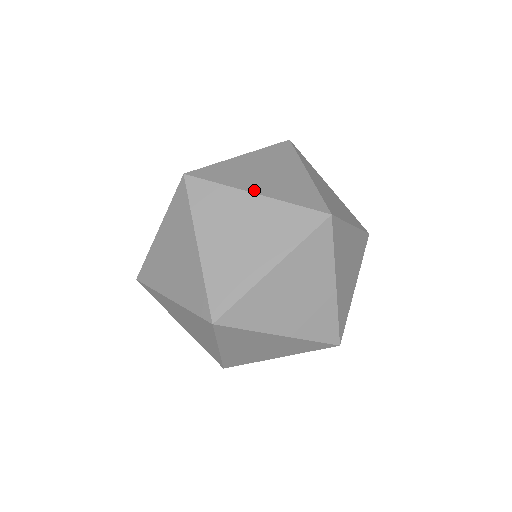
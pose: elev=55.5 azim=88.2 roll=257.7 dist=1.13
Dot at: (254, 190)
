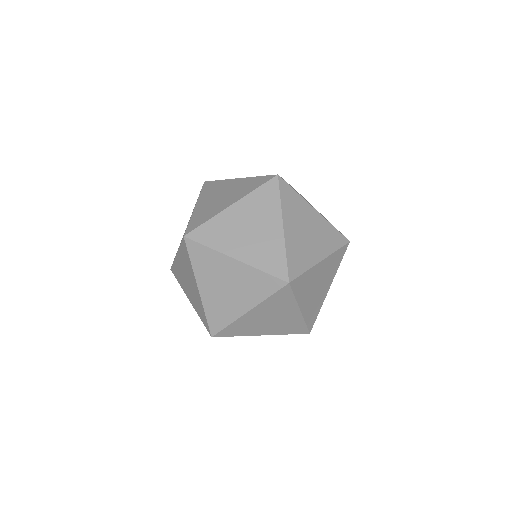
Dot at: (313, 207)
